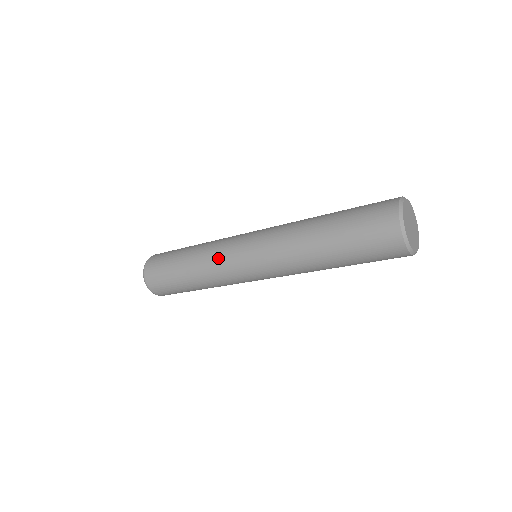
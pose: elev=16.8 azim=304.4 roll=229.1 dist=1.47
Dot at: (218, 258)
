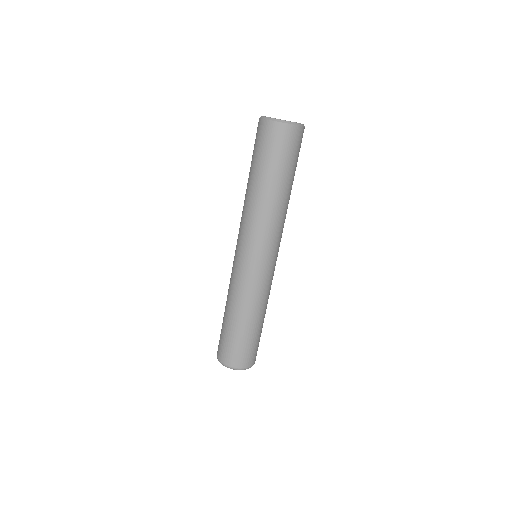
Dot at: (233, 279)
